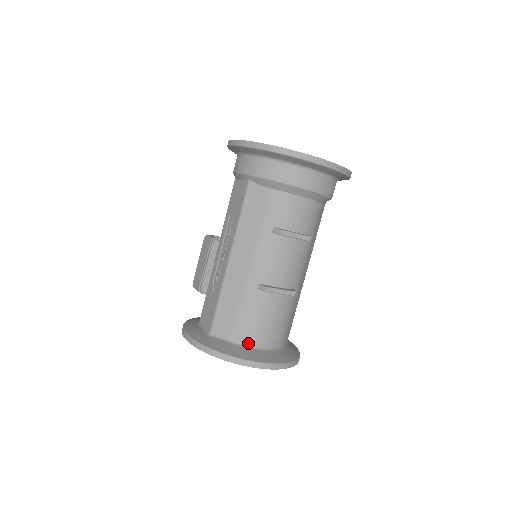
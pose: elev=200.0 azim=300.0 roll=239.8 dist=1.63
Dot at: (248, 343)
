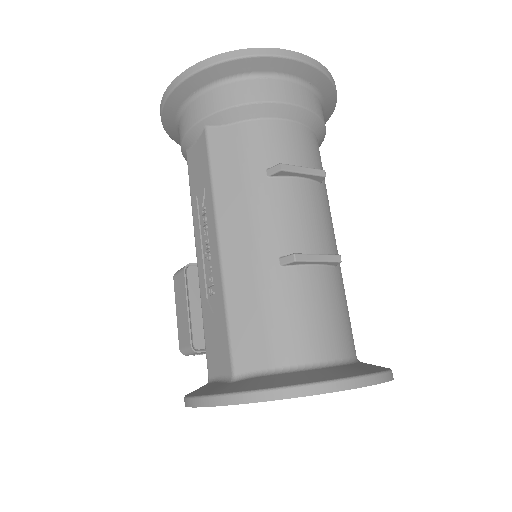
Dot at: (303, 363)
